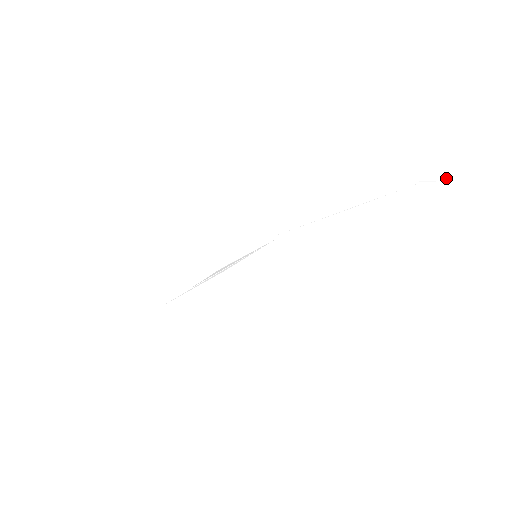
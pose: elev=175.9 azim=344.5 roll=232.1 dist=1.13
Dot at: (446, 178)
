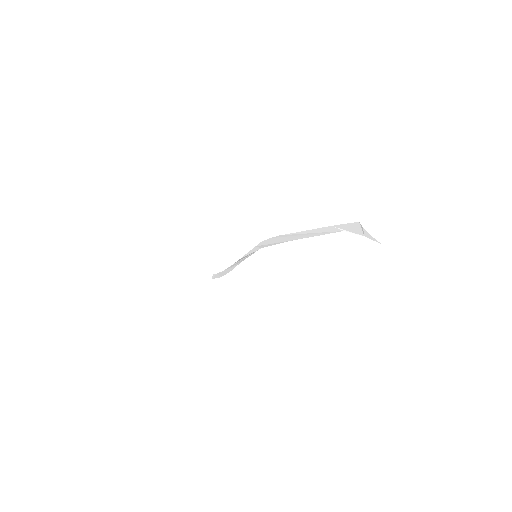
Dot at: (362, 232)
